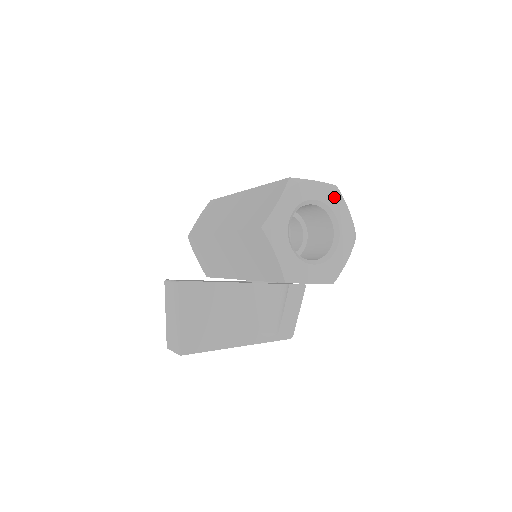
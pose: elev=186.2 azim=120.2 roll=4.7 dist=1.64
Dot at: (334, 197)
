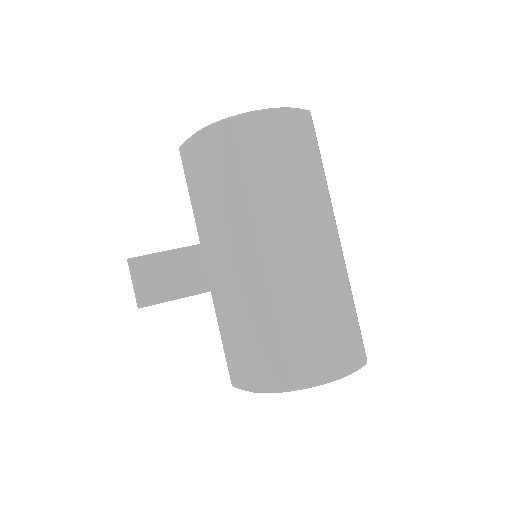
Dot at: occluded
